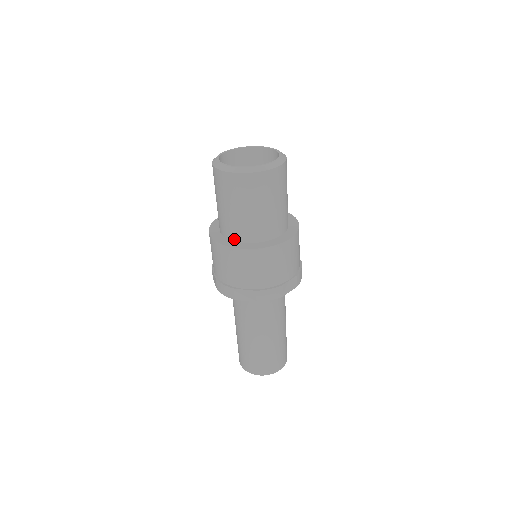
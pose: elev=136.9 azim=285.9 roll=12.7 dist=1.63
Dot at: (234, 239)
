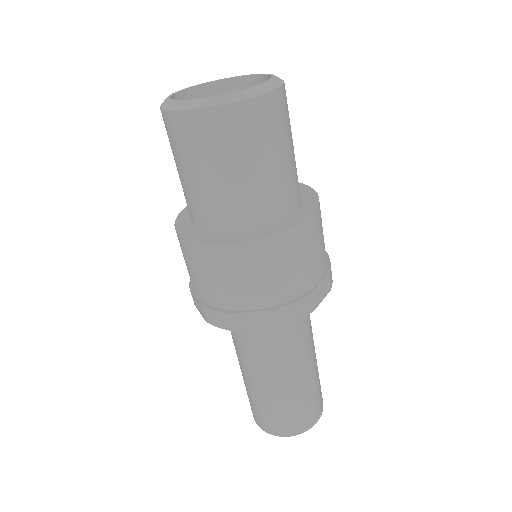
Dot at: (221, 231)
